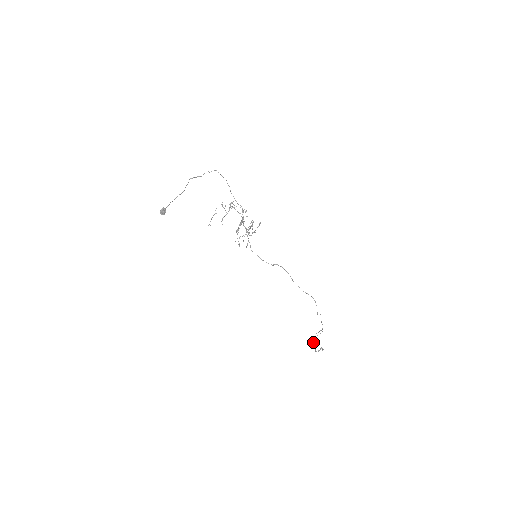
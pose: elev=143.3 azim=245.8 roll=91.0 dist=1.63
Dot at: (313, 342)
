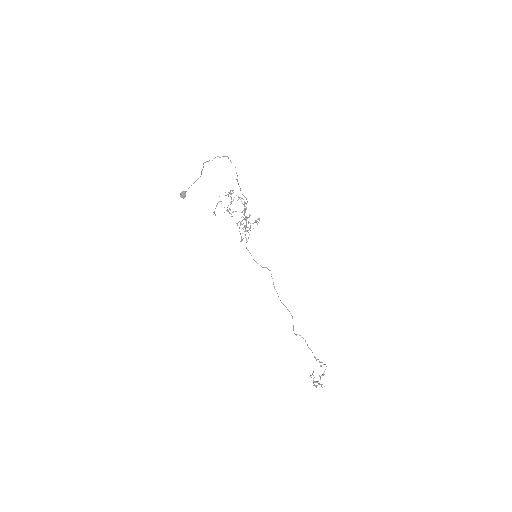
Dot at: occluded
